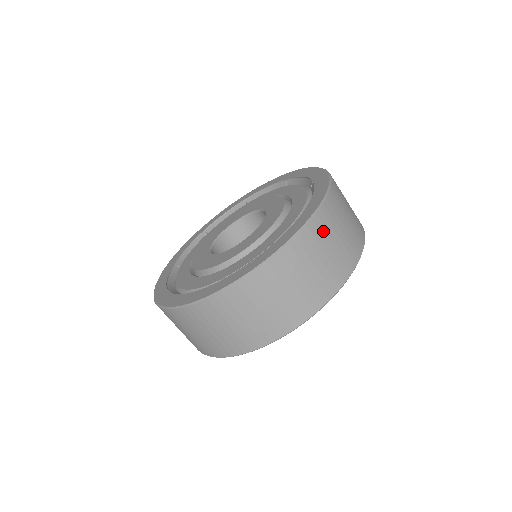
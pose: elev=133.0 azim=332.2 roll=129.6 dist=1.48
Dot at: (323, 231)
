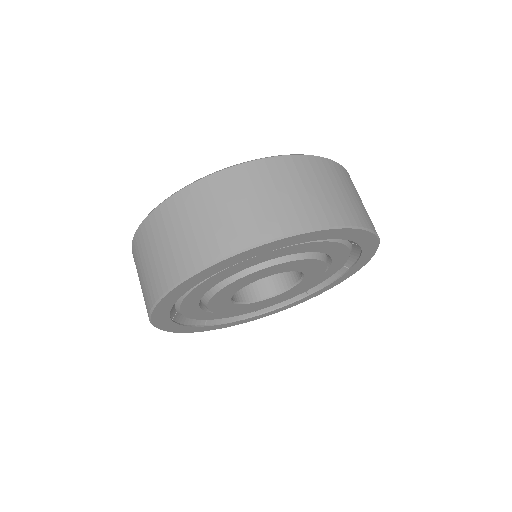
Dot at: (293, 172)
